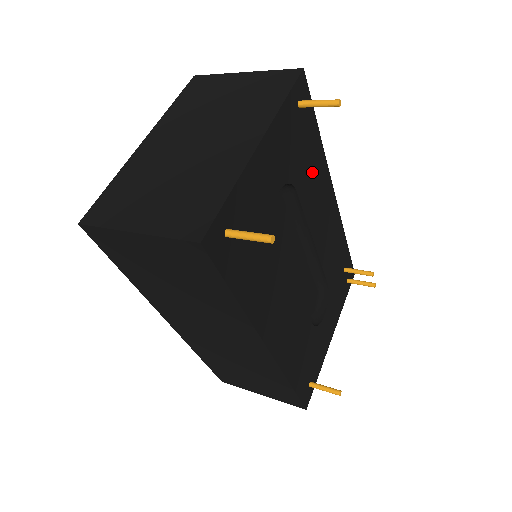
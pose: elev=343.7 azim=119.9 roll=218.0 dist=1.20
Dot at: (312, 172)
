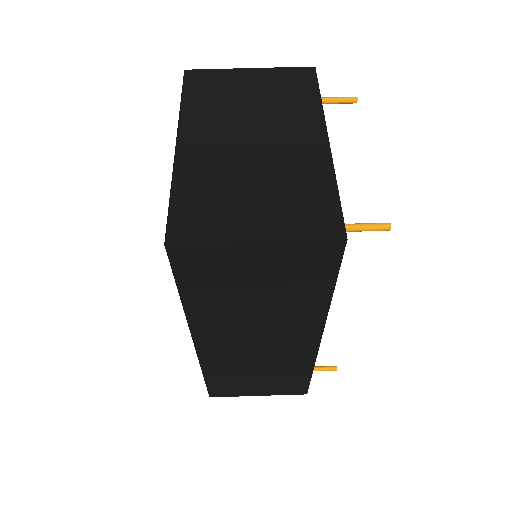
Dot at: occluded
